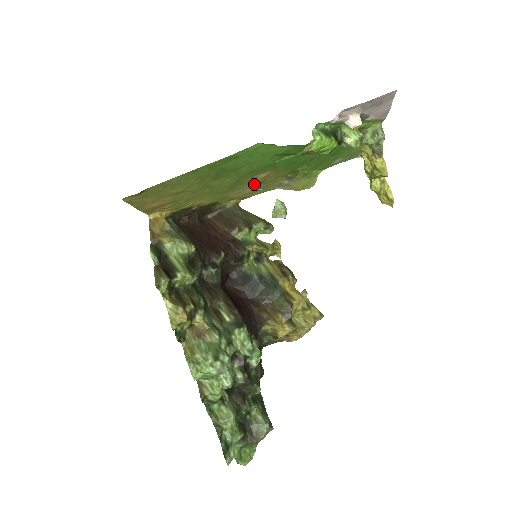
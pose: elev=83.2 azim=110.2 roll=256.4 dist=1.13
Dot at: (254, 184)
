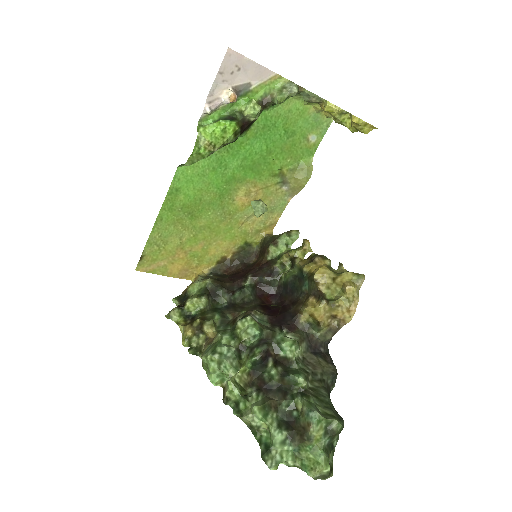
Dot at: (251, 207)
